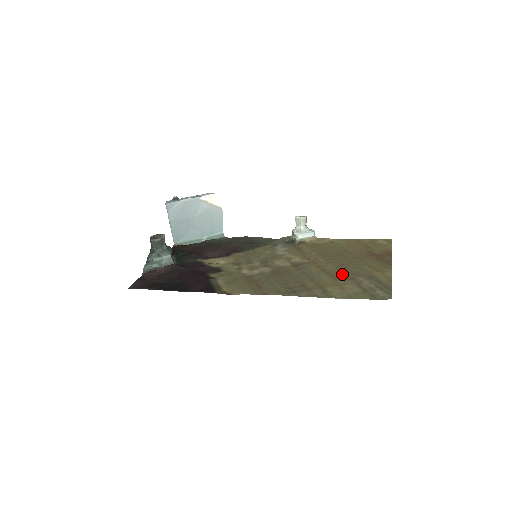
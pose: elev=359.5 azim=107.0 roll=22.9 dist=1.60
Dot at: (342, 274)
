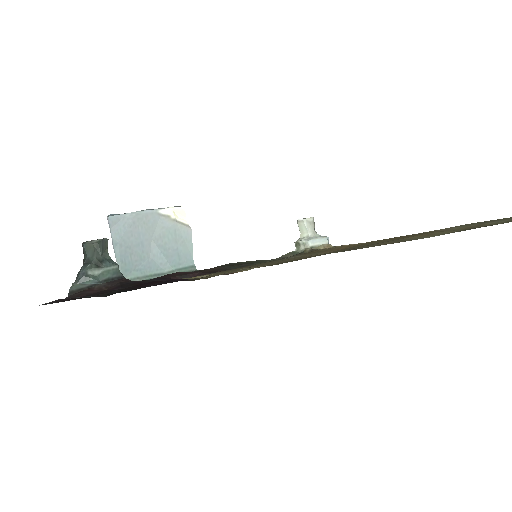
Dot at: (407, 235)
